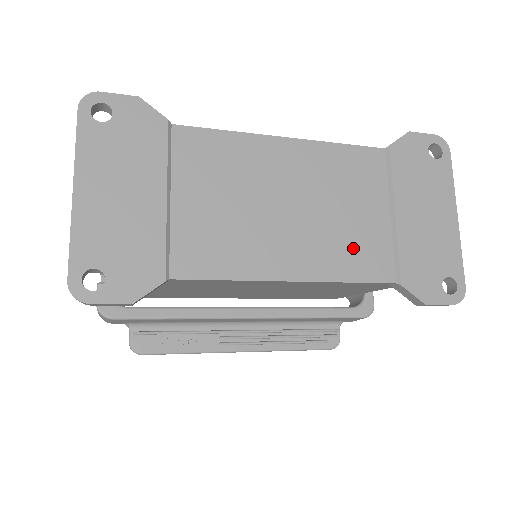
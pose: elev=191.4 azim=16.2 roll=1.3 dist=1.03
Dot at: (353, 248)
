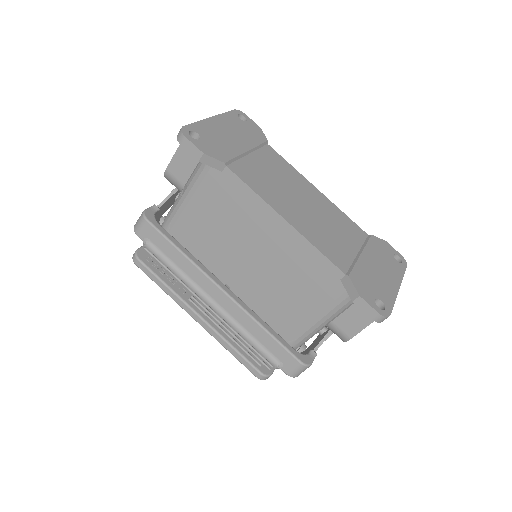
Dot at: (328, 243)
